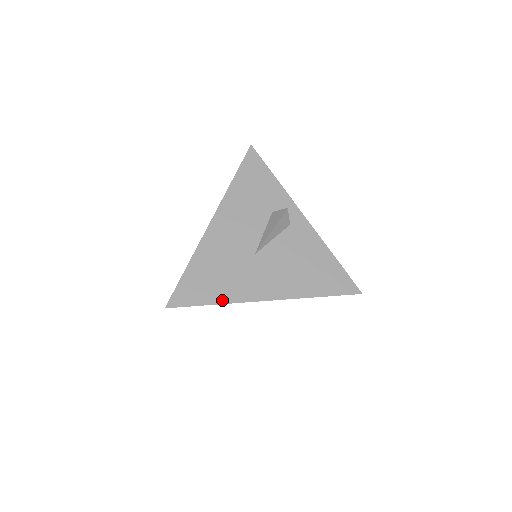
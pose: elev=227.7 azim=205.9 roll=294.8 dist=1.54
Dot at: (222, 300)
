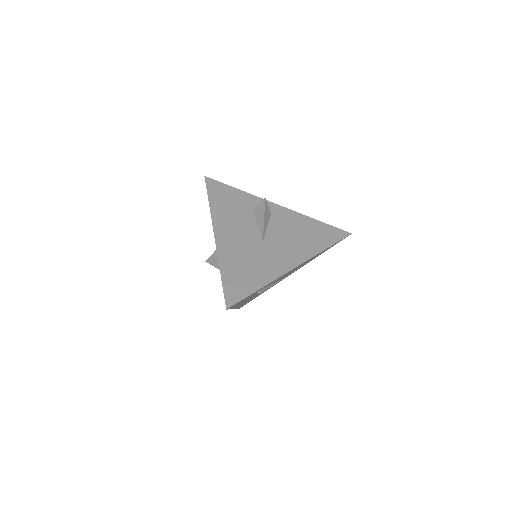
Dot at: (264, 283)
